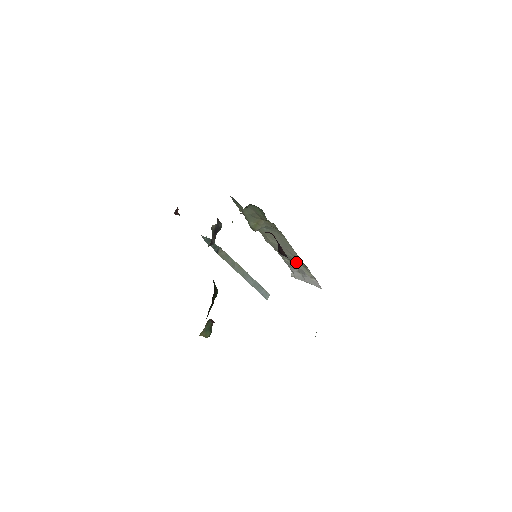
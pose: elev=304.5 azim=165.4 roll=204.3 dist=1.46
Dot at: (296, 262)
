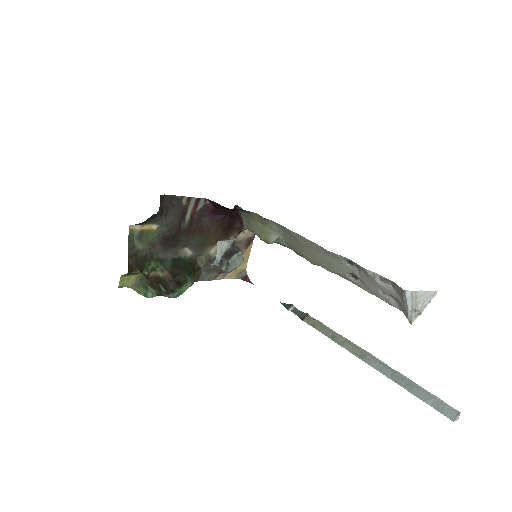
Dot at: (352, 270)
